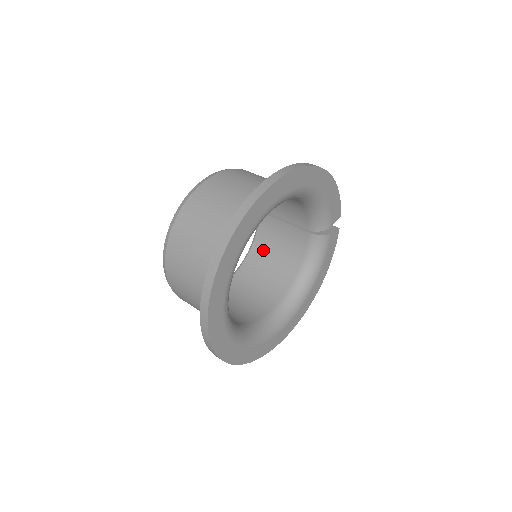
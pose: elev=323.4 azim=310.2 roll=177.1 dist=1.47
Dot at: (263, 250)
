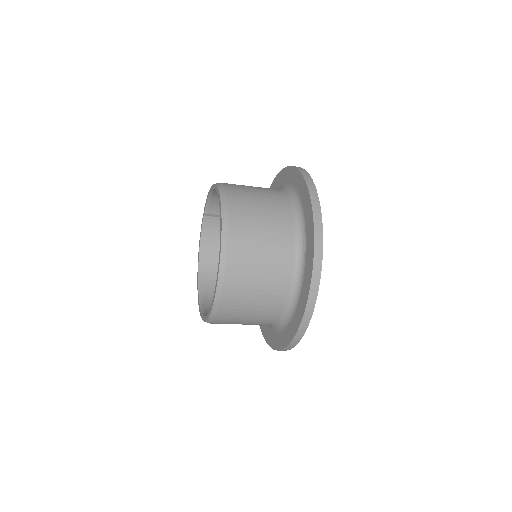
Dot at: (215, 250)
